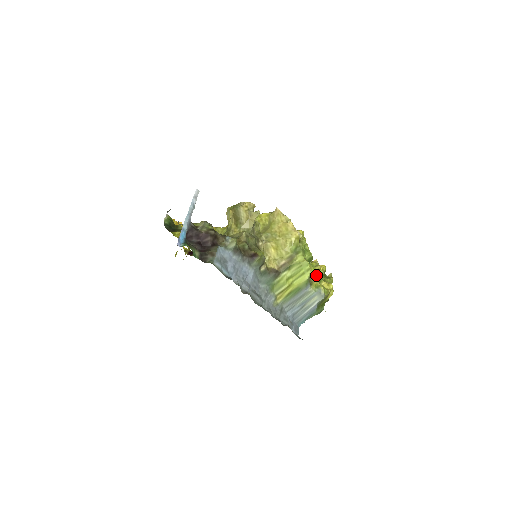
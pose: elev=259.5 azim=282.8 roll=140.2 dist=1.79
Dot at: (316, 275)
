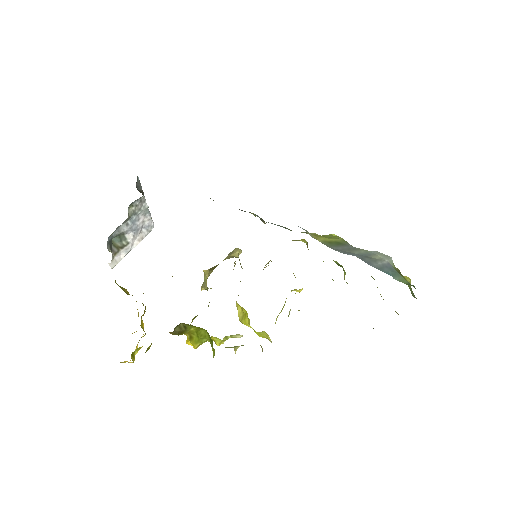
Dot at: occluded
